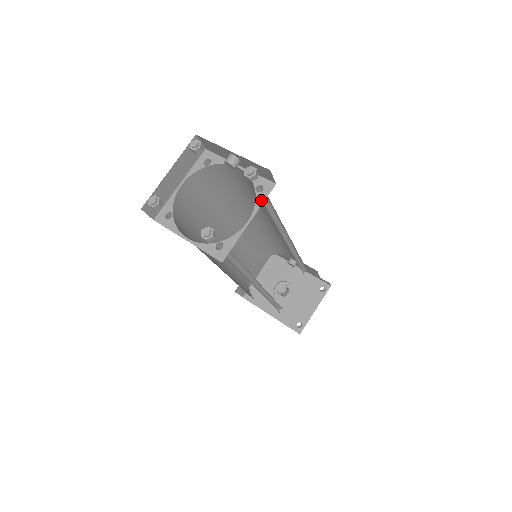
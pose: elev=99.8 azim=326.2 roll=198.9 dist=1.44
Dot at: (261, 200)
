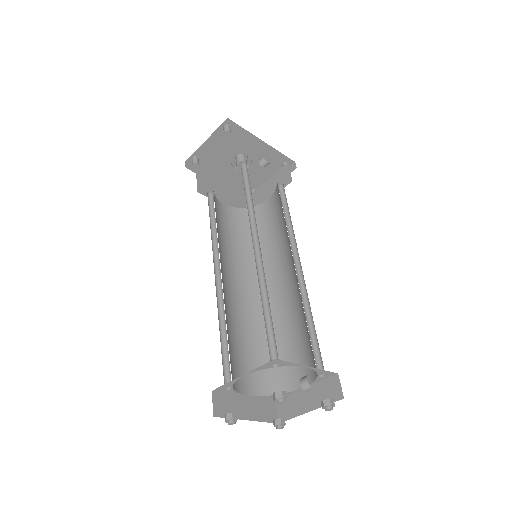
Dot at: (320, 380)
